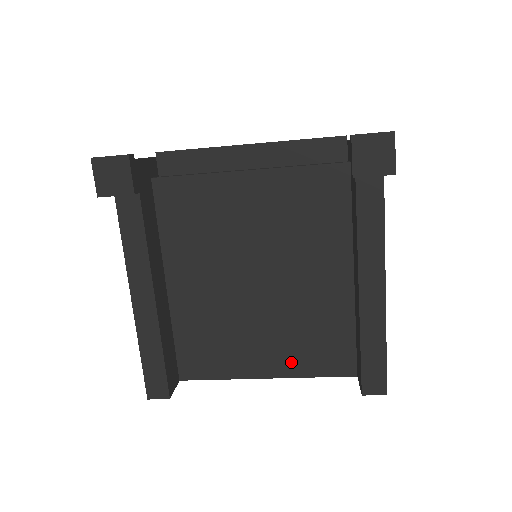
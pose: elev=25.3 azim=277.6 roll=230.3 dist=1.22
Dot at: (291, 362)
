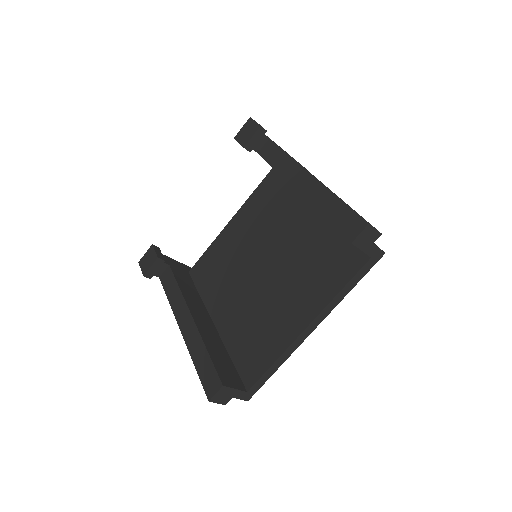
Dot at: (315, 297)
